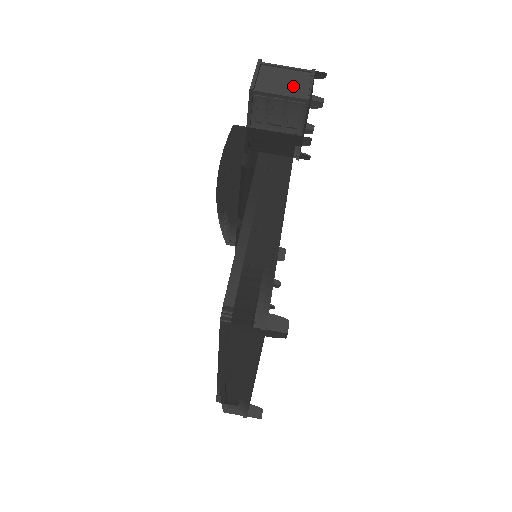
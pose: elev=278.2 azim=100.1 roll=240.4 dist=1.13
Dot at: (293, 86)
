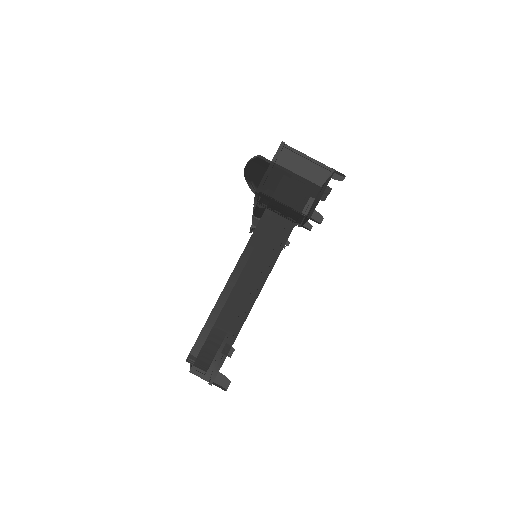
Dot at: (302, 190)
